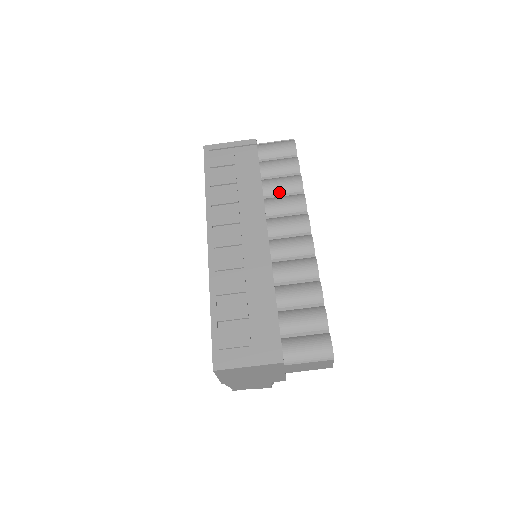
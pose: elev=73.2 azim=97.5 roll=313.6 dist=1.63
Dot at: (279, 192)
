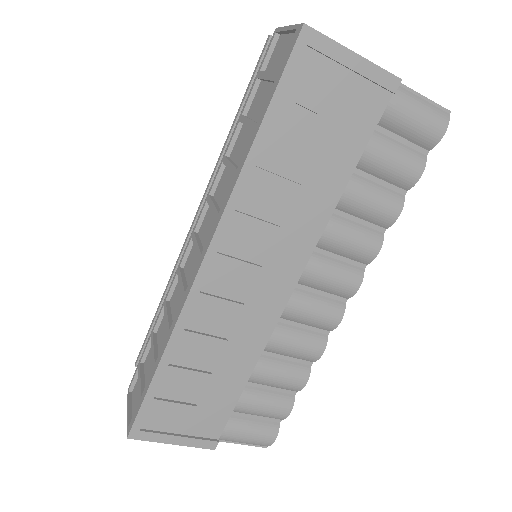
Dot at: (356, 214)
